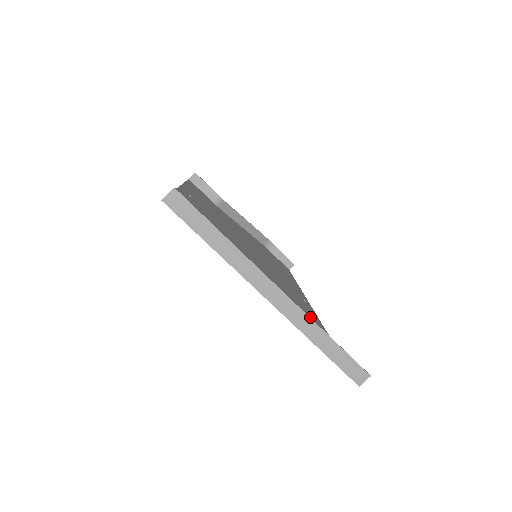
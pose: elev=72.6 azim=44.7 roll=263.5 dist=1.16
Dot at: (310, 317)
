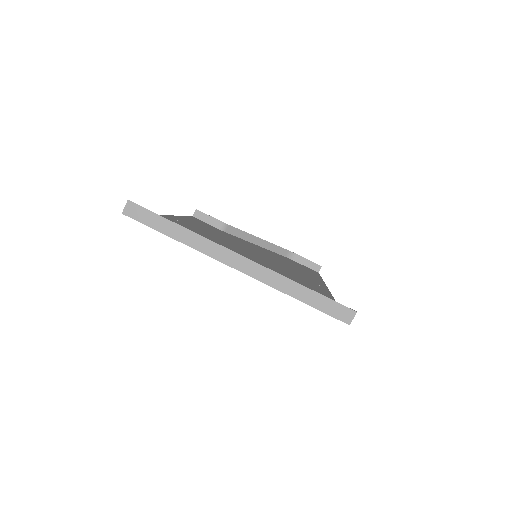
Dot at: occluded
